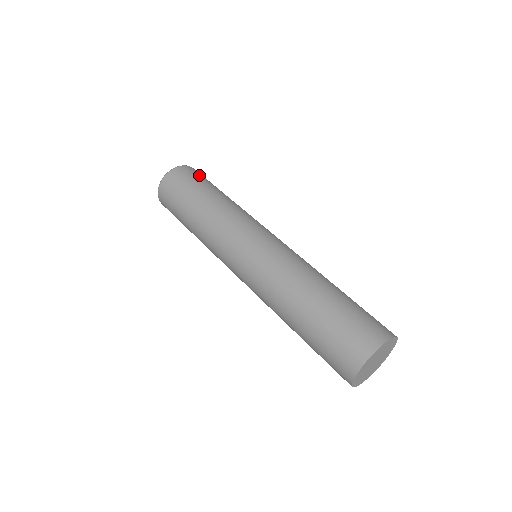
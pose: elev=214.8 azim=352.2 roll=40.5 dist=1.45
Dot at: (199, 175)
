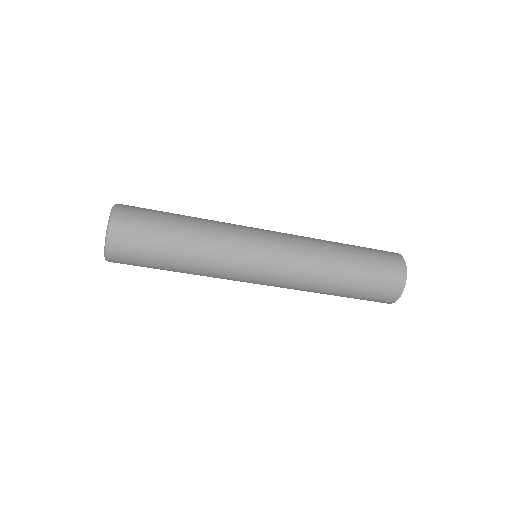
Dot at: occluded
